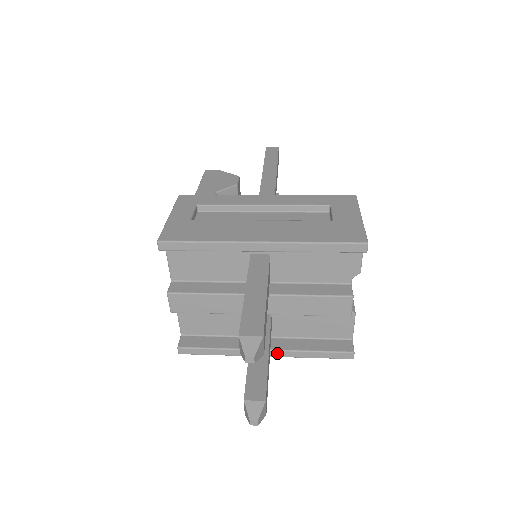
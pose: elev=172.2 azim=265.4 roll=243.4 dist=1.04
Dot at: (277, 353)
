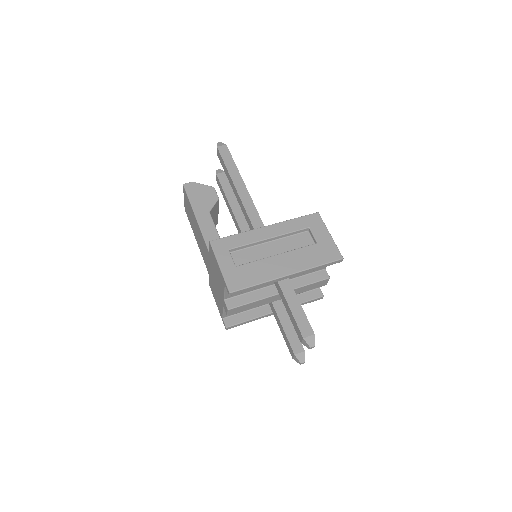
Dot at: occluded
